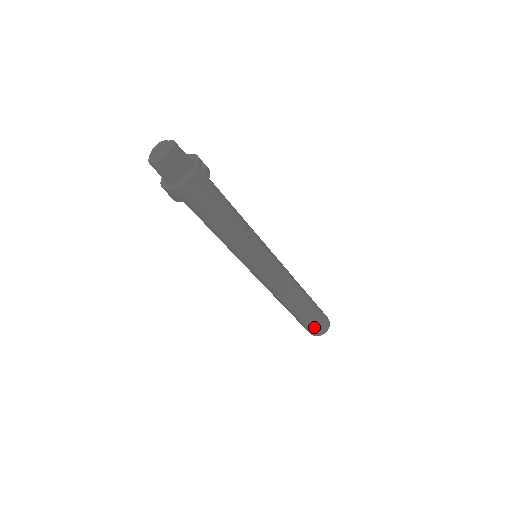
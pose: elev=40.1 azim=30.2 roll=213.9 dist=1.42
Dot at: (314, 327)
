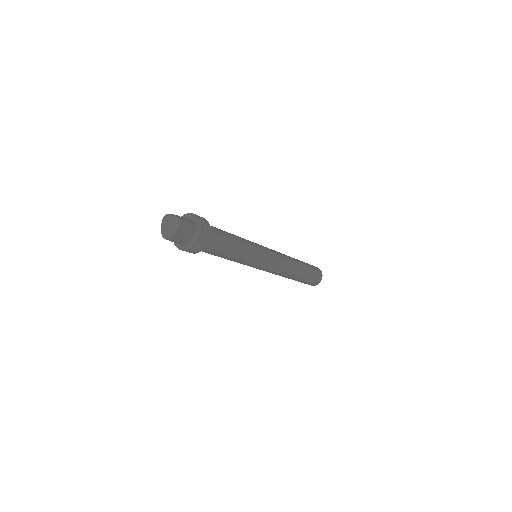
Dot at: (310, 283)
